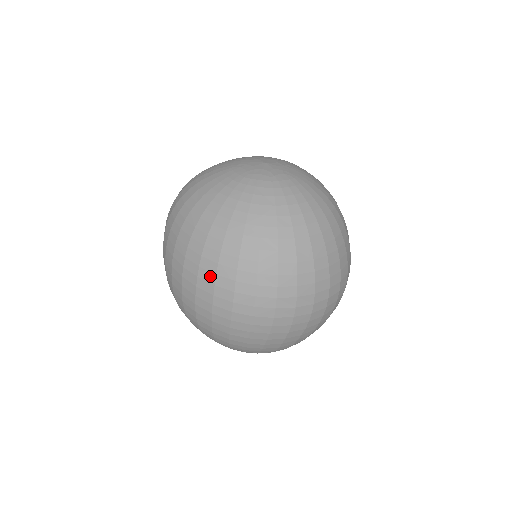
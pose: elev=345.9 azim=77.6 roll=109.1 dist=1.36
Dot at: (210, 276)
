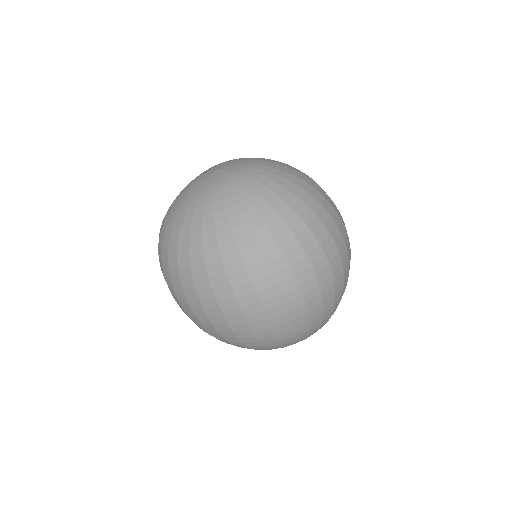
Dot at: (227, 291)
